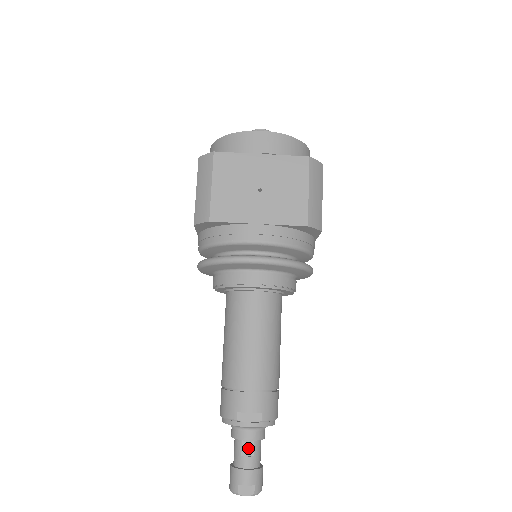
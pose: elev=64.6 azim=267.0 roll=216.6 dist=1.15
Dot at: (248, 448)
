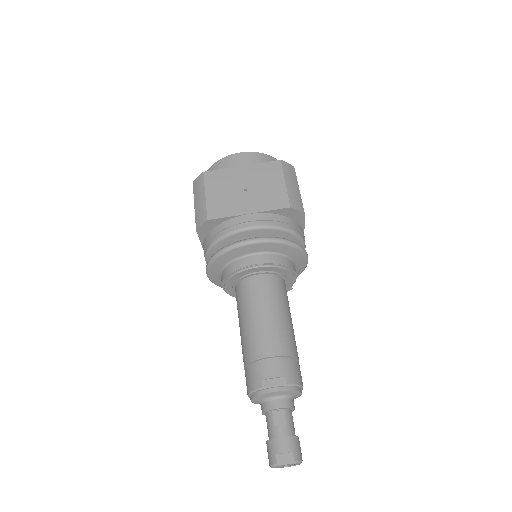
Dot at: (279, 418)
